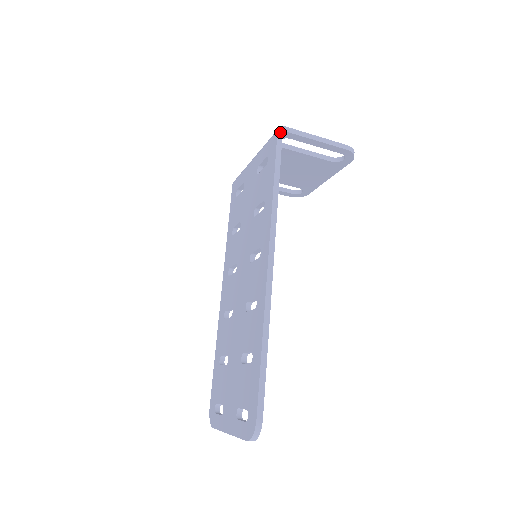
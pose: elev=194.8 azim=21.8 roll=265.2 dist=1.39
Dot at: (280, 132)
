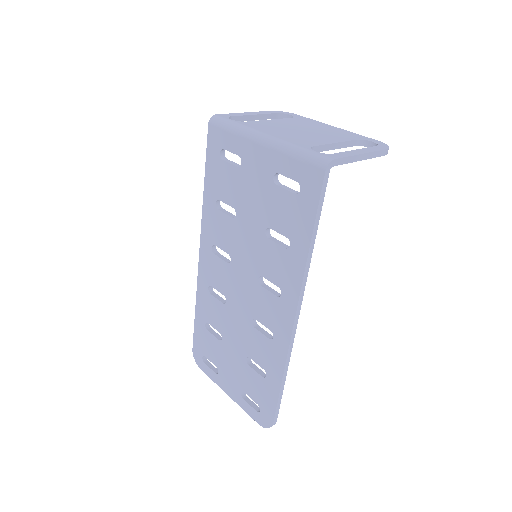
Dot at: (328, 171)
